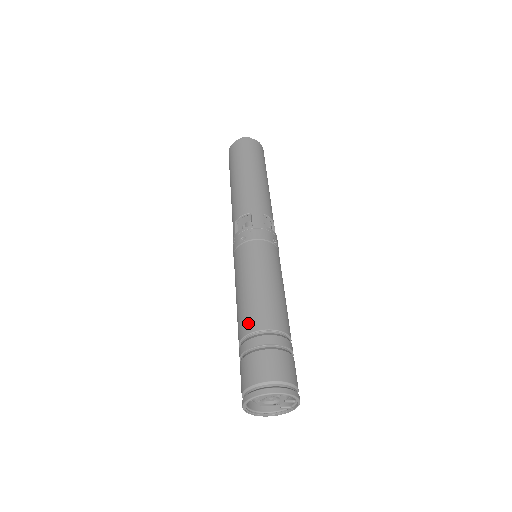
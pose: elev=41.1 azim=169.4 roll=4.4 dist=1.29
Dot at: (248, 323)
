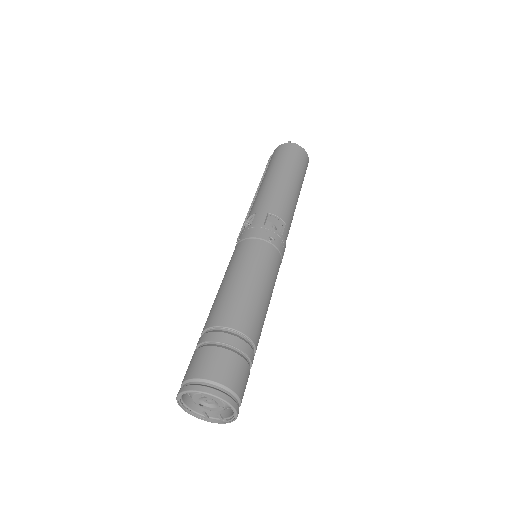
Dot at: (244, 321)
